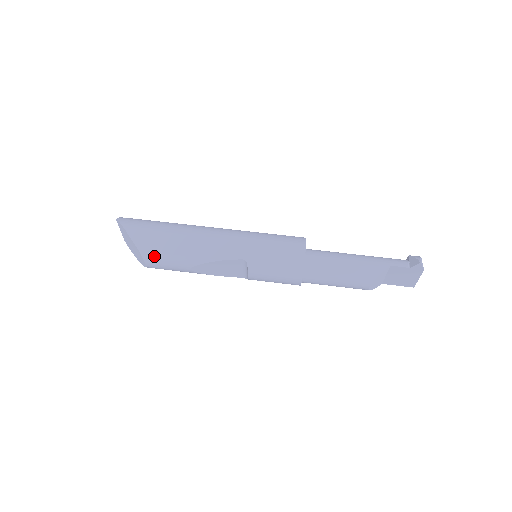
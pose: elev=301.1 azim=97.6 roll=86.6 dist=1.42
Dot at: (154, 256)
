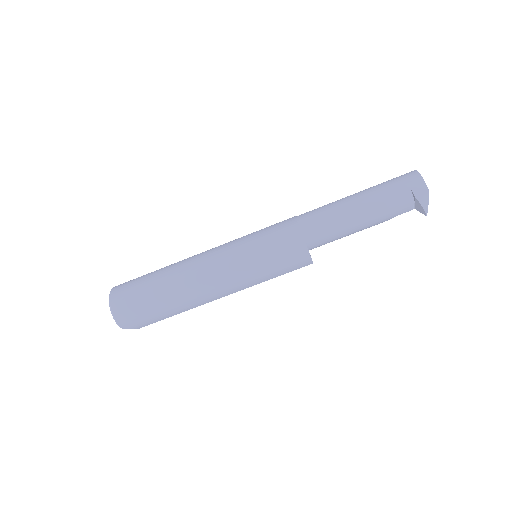
Dot at: occluded
